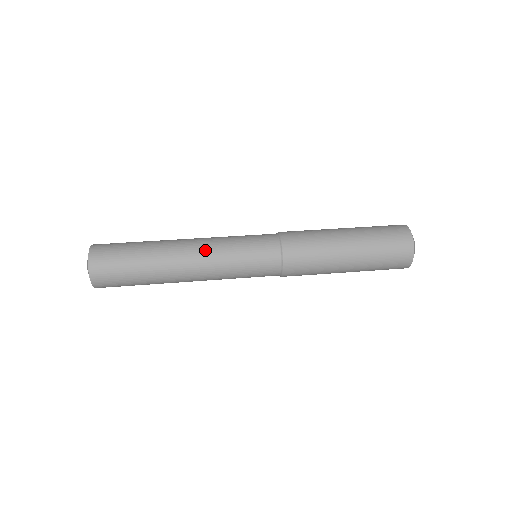
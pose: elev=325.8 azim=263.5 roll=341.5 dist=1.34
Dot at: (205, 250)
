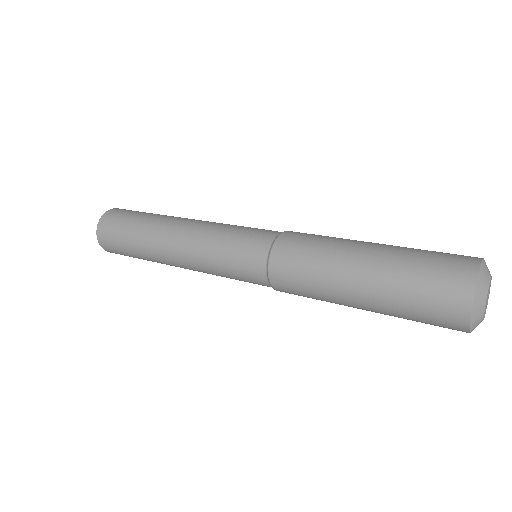
Dot at: (208, 221)
